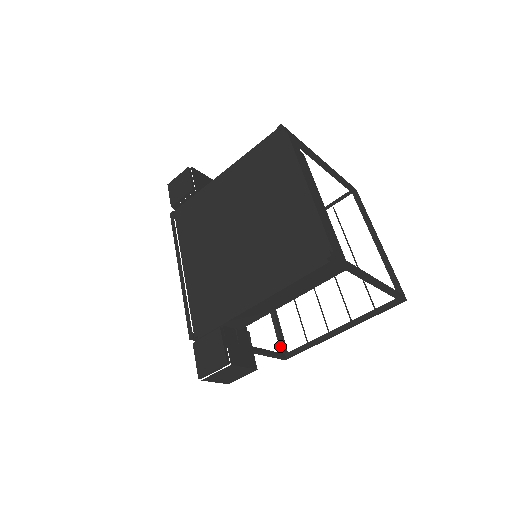
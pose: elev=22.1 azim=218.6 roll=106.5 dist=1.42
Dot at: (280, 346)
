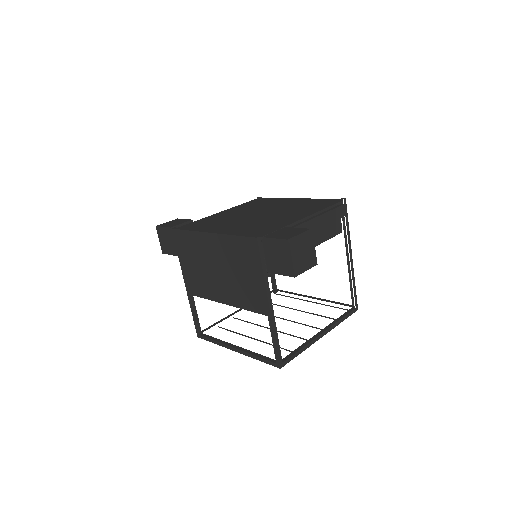
Dot at: (270, 360)
